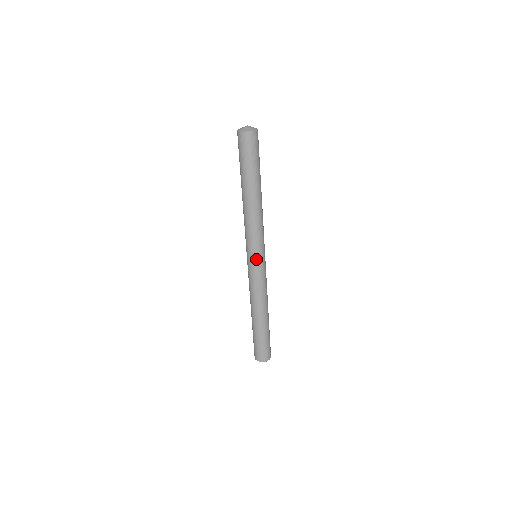
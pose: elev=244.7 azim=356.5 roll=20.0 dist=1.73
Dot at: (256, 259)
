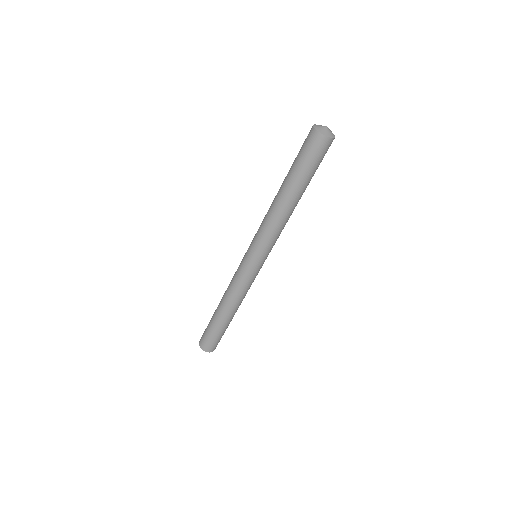
Dot at: (254, 260)
